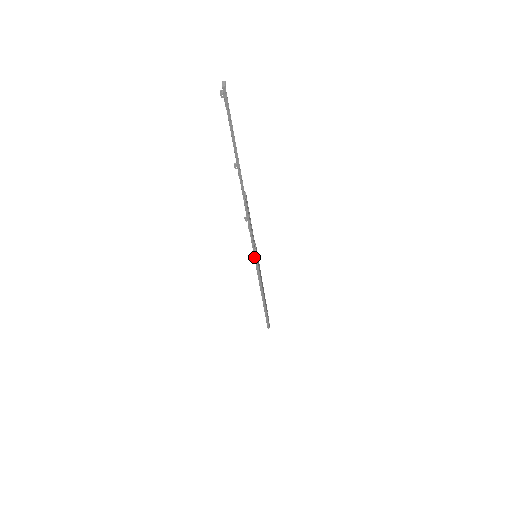
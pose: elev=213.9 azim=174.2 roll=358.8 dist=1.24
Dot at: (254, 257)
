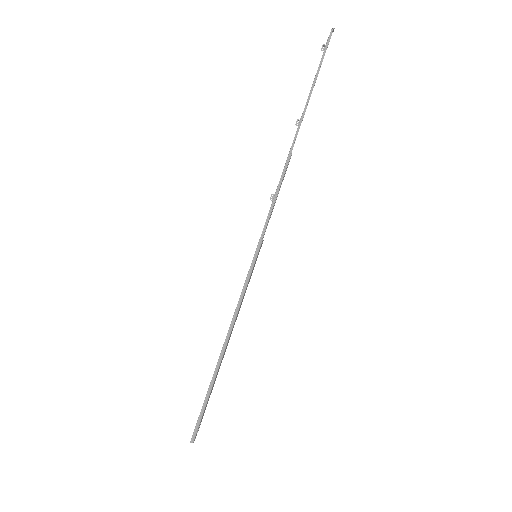
Dot at: (257, 247)
